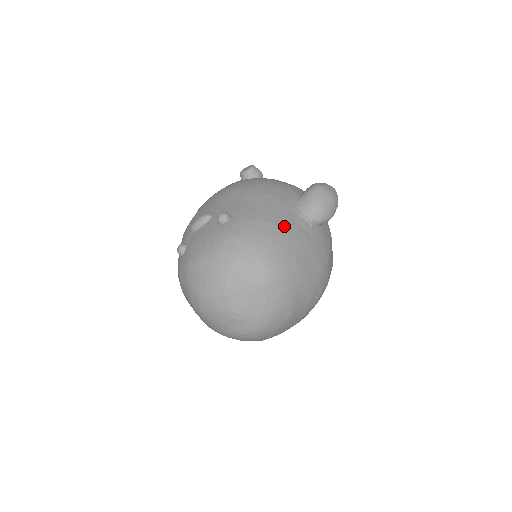
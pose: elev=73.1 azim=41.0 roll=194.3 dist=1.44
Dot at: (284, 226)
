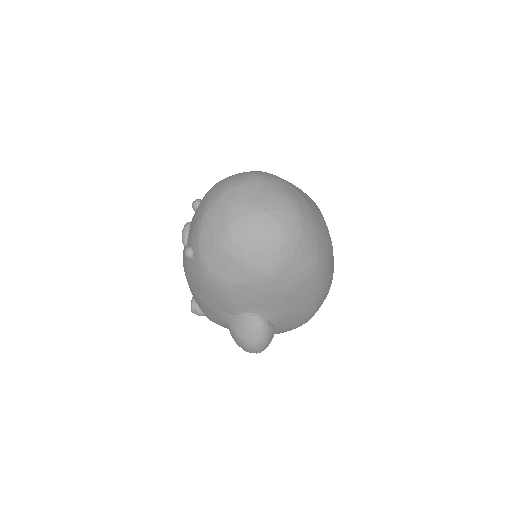
Dot at: occluded
